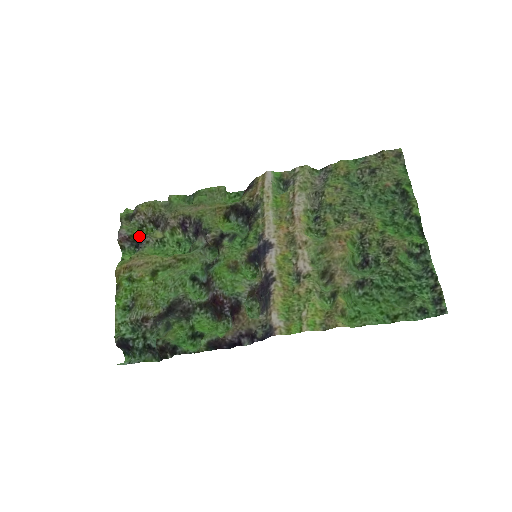
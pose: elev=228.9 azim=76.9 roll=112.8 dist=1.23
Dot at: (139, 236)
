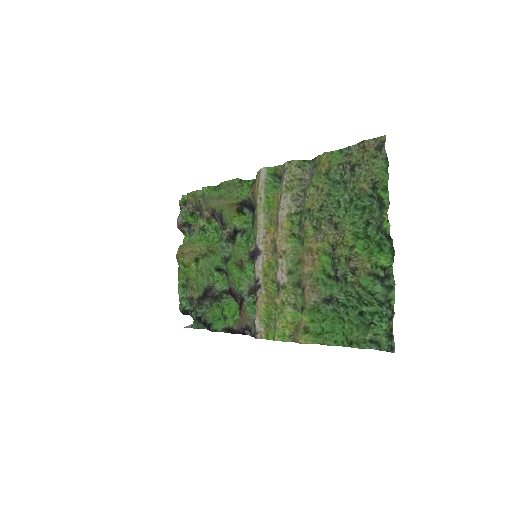
Dot at: (193, 221)
